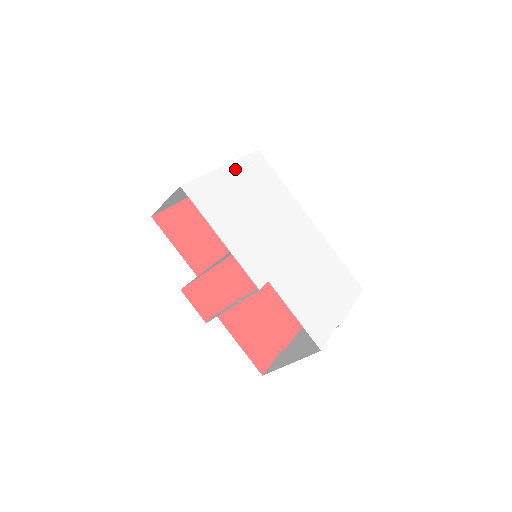
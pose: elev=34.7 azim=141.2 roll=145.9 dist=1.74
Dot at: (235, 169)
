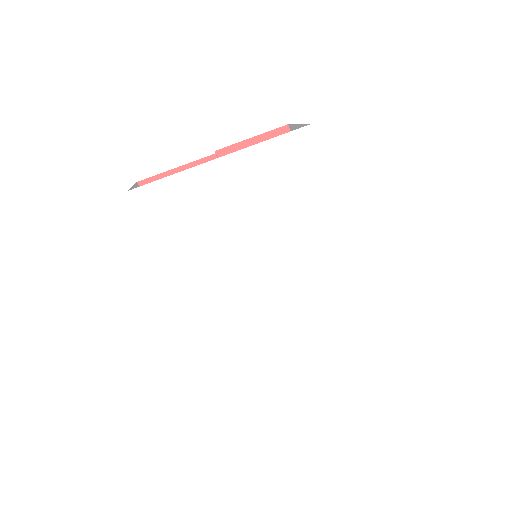
Dot at: (238, 163)
